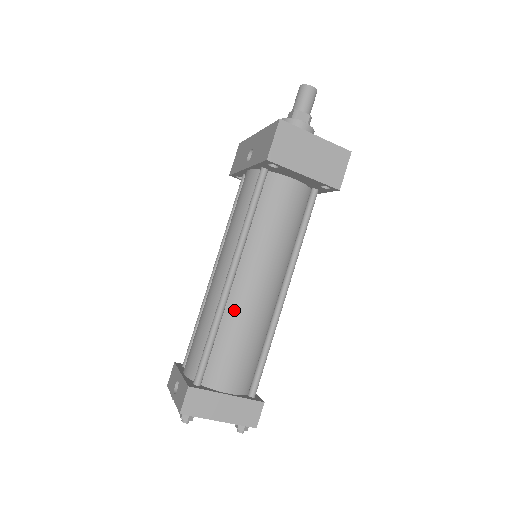
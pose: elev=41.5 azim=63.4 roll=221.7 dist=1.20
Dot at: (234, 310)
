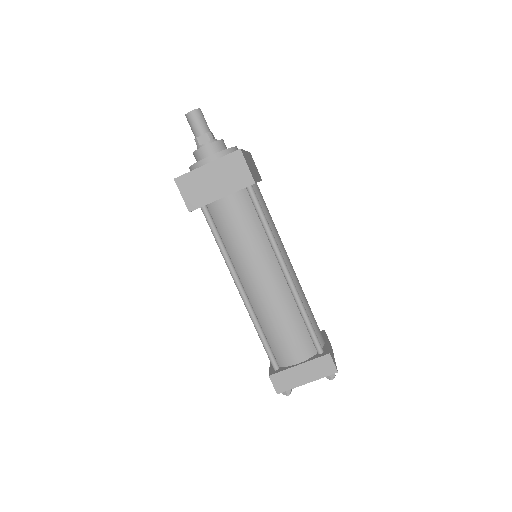
Dot at: (261, 310)
